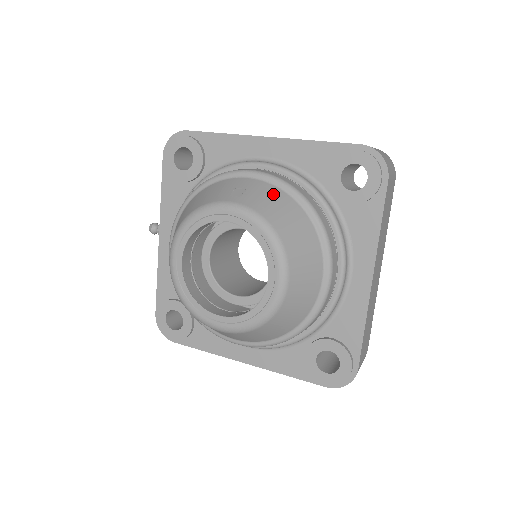
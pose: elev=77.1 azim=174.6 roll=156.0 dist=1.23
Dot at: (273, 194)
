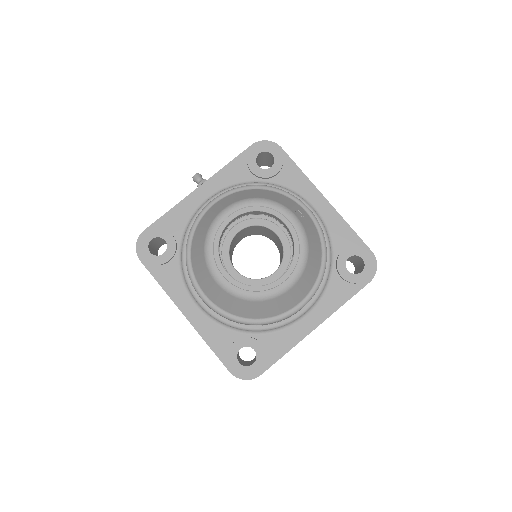
Dot at: (315, 233)
